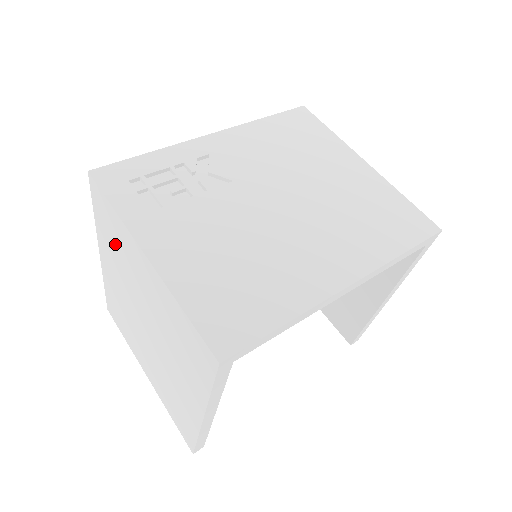
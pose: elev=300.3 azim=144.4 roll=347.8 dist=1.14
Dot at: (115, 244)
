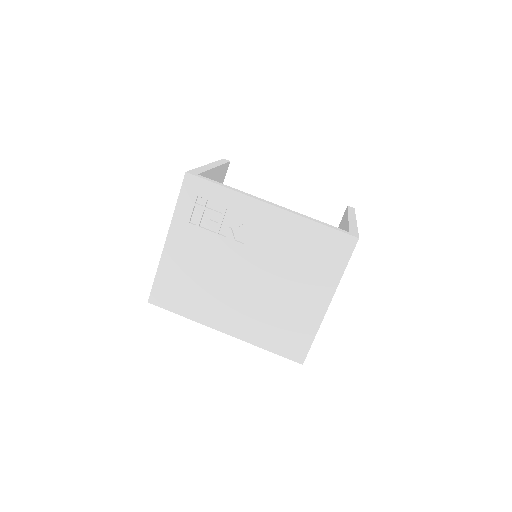
Dot at: occluded
